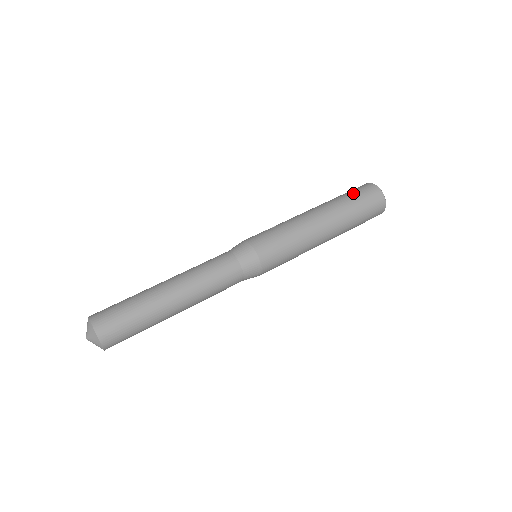
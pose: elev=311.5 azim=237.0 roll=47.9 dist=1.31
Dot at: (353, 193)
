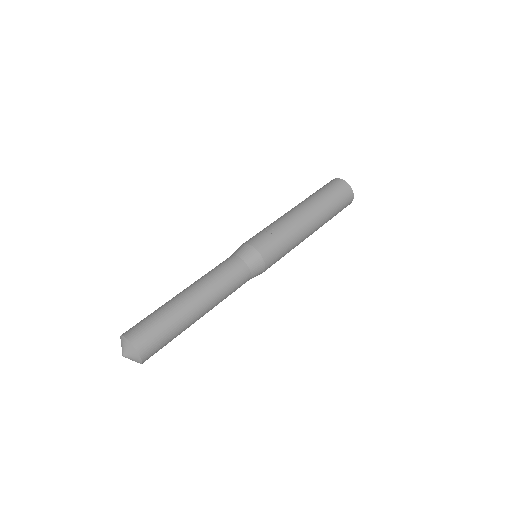
Dot at: (334, 194)
